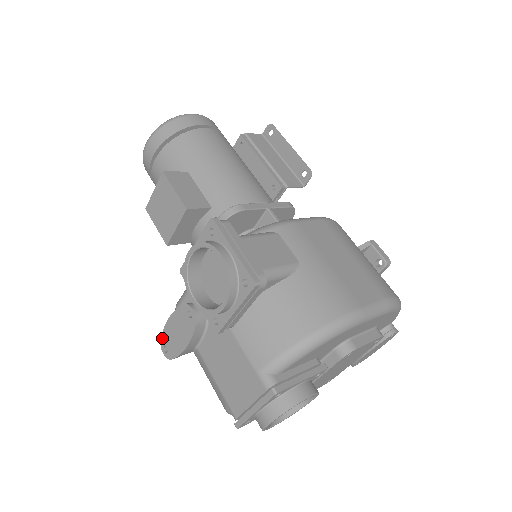
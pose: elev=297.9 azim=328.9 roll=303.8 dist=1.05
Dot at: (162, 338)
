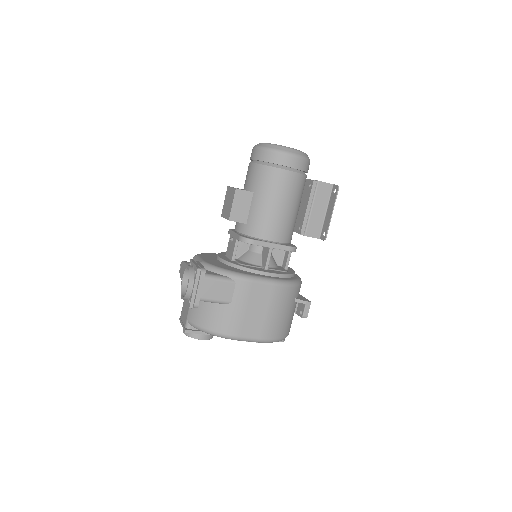
Dot at: (182, 262)
